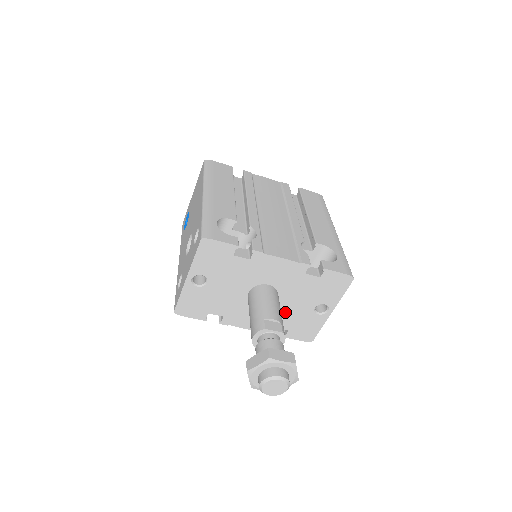
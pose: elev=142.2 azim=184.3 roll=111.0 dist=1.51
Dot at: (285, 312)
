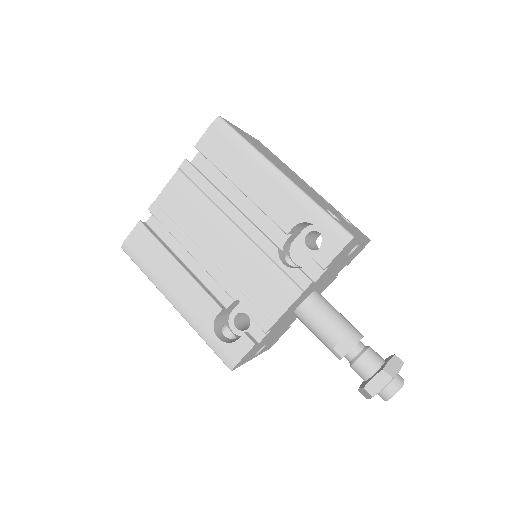
Dot at: (331, 277)
